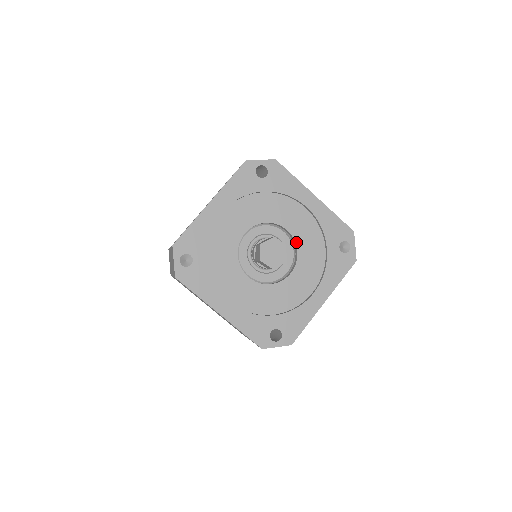
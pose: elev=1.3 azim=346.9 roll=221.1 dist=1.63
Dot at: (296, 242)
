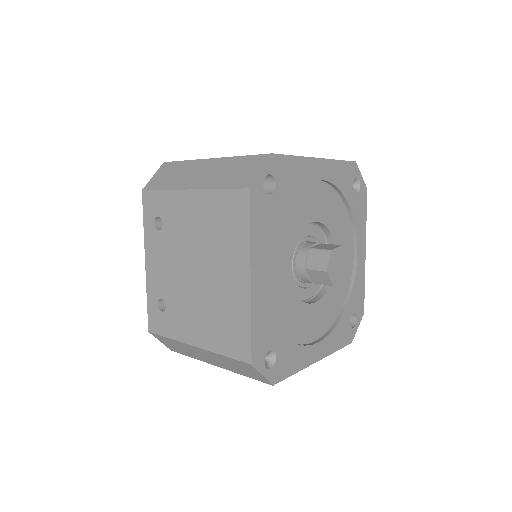
Dot at: (325, 224)
